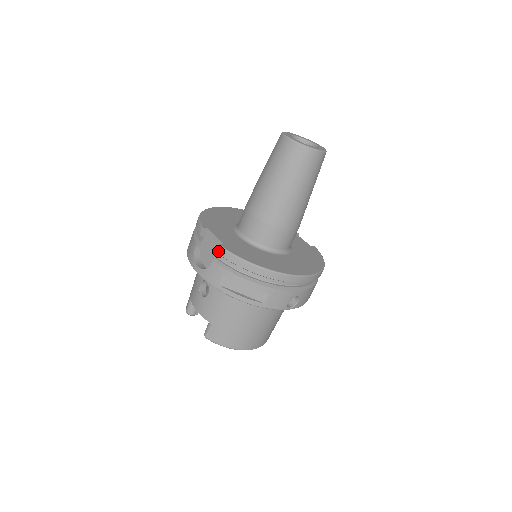
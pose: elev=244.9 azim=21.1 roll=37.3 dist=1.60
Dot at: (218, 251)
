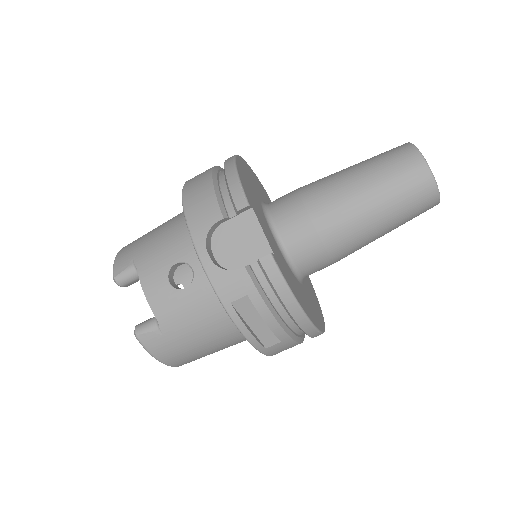
Dot at: (264, 261)
